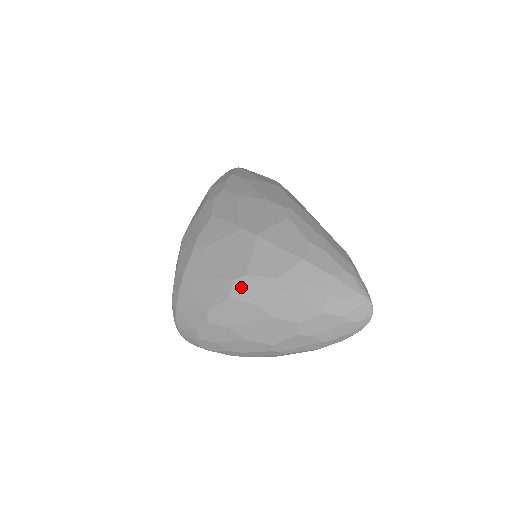
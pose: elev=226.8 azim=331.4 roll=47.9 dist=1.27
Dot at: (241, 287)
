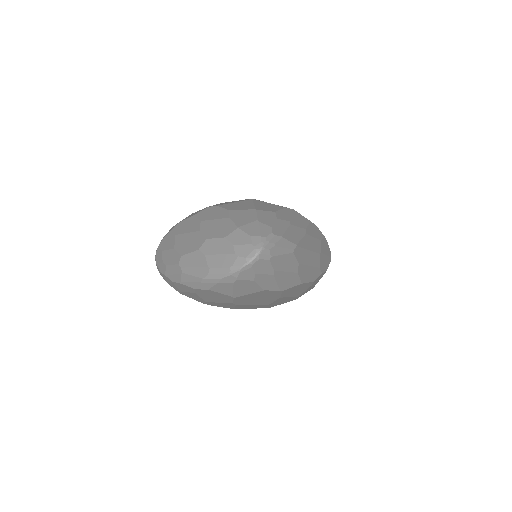
Dot at: (207, 211)
